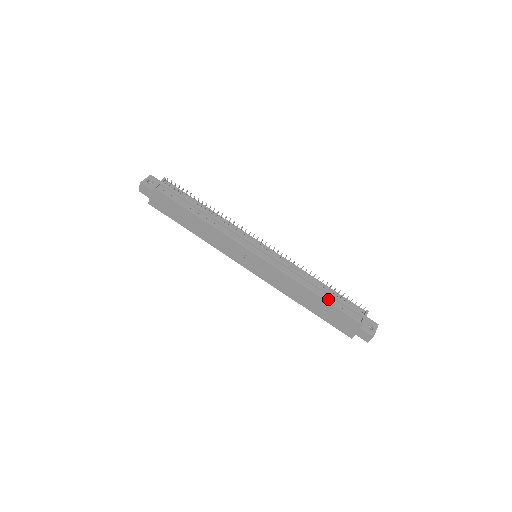
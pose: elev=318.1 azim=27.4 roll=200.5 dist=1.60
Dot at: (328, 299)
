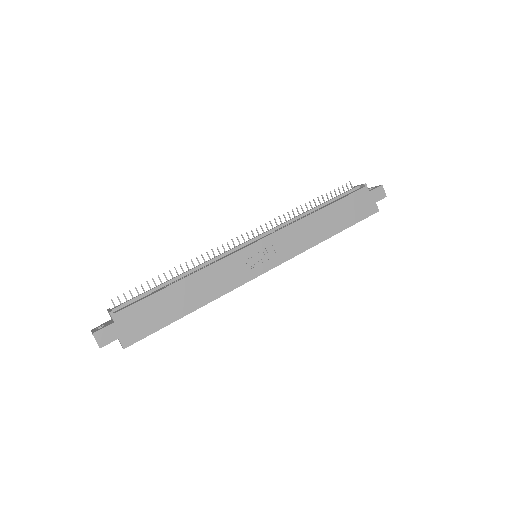
Dot at: (331, 203)
